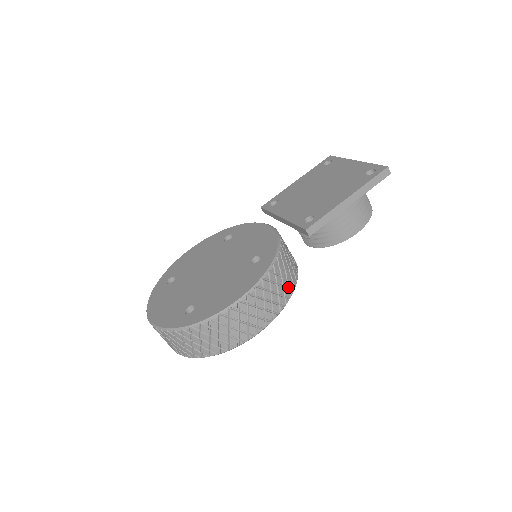
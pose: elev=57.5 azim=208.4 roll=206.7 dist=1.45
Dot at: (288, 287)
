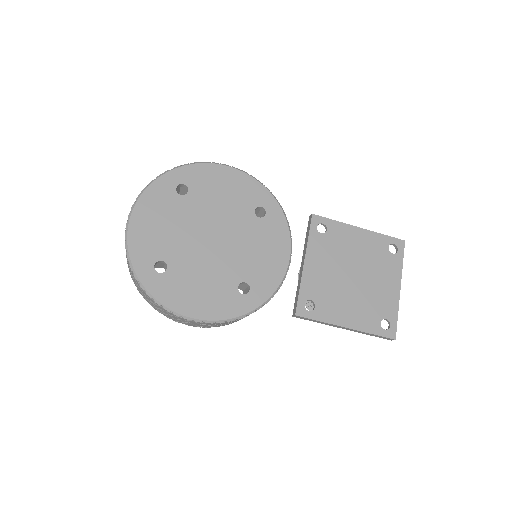
Dot at: occluded
